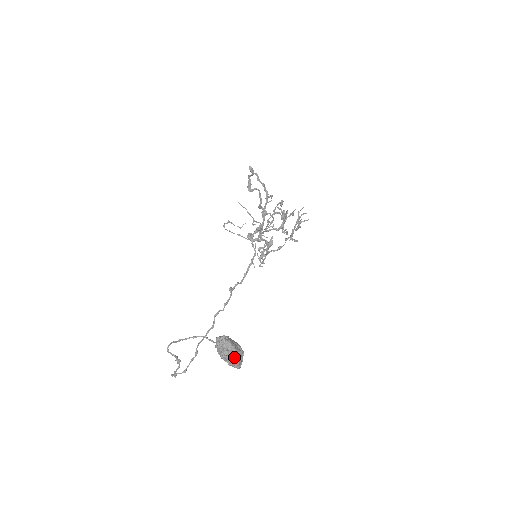
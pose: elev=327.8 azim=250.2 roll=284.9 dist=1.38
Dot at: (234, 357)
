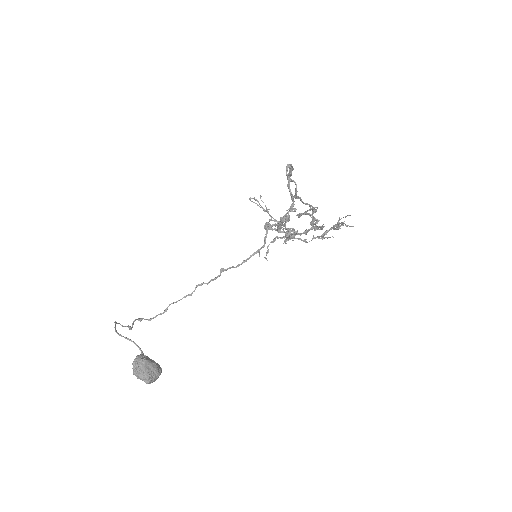
Dot at: (144, 379)
